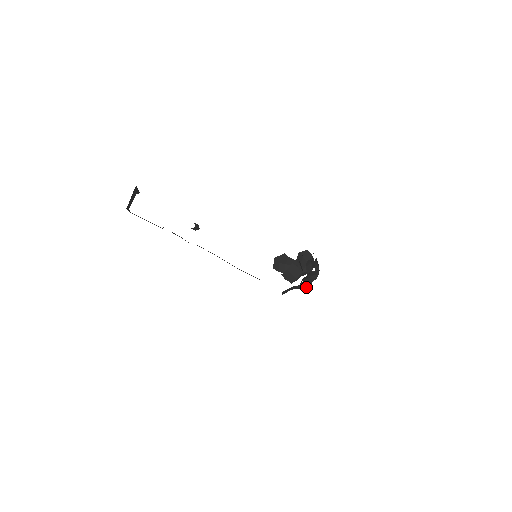
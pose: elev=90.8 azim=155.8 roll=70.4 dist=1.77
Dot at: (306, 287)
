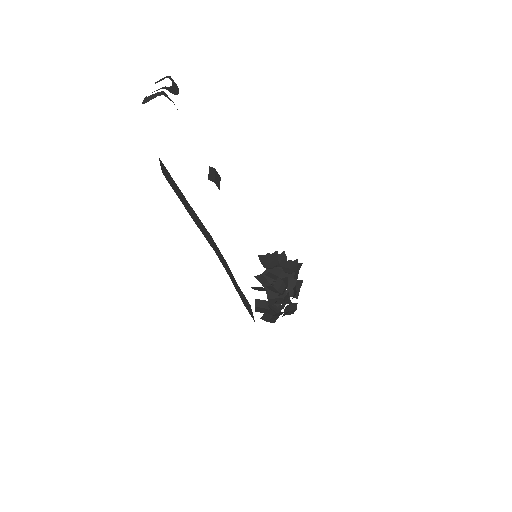
Dot at: occluded
